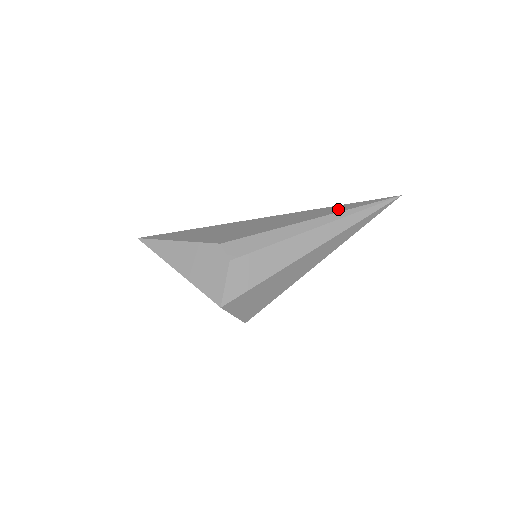
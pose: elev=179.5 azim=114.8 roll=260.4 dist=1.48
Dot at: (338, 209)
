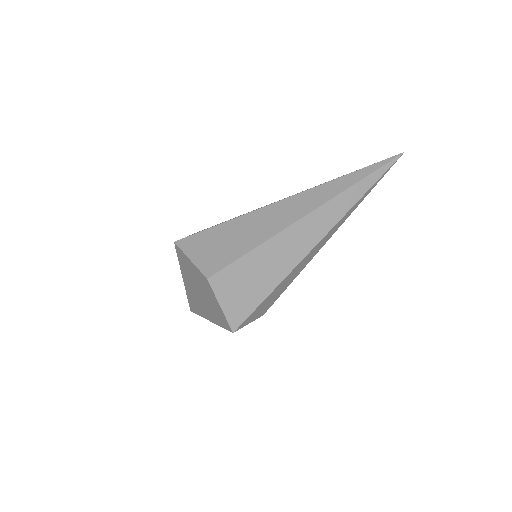
Dot at: occluded
